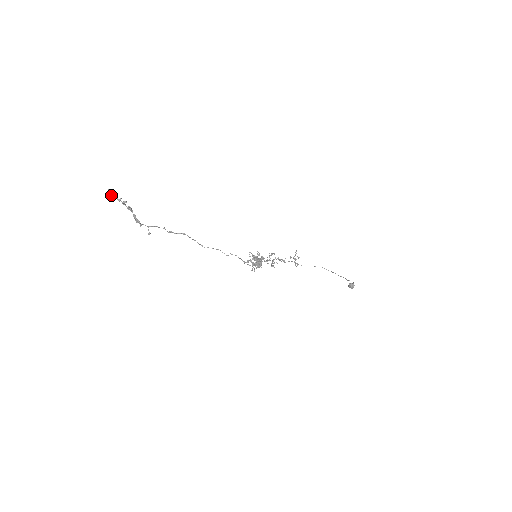
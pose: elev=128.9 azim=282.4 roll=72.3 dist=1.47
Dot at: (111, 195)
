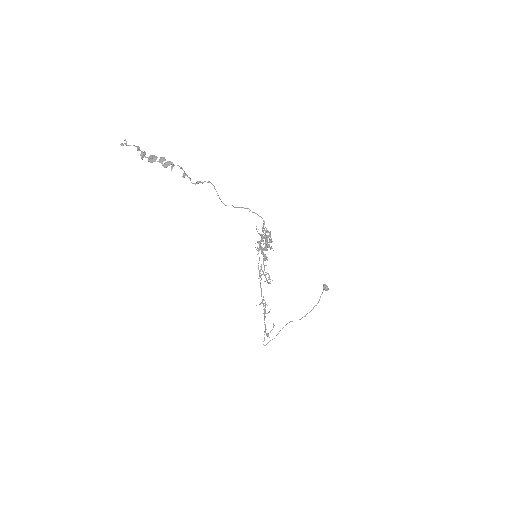
Dot at: (127, 145)
